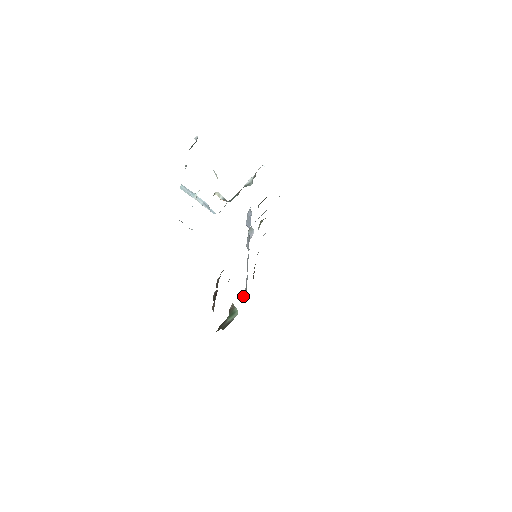
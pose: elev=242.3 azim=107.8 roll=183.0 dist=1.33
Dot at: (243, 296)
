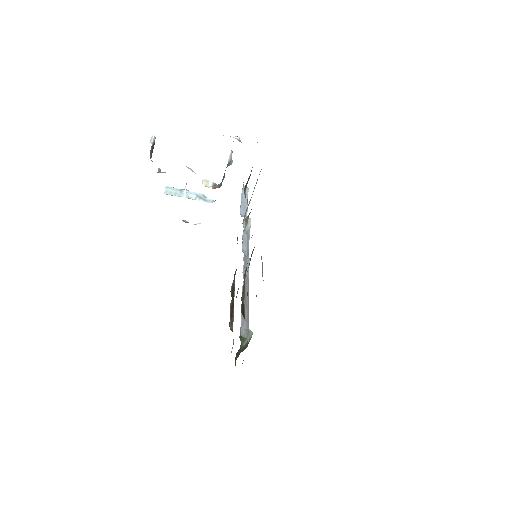
Dot at: (241, 330)
